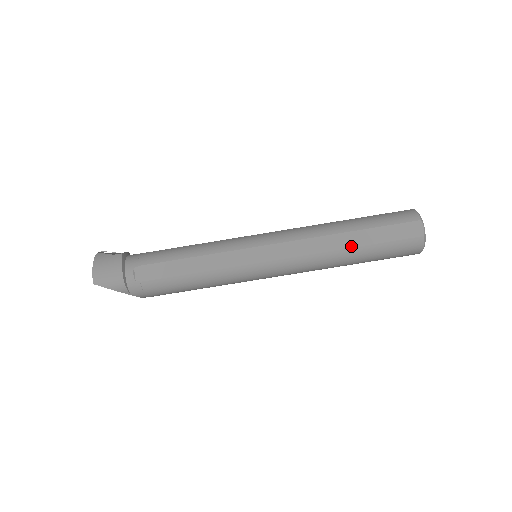
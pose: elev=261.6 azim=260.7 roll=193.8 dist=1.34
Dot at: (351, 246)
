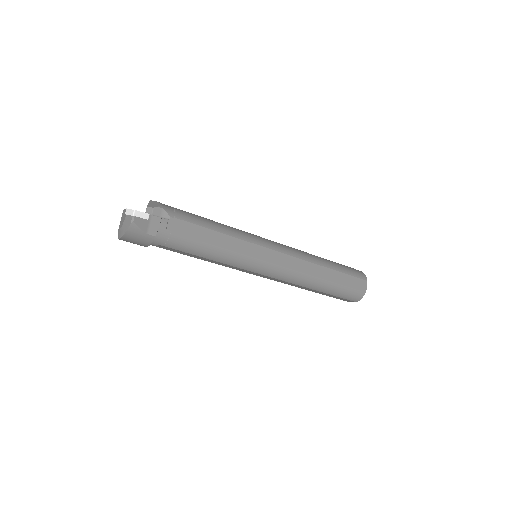
Dot at: occluded
